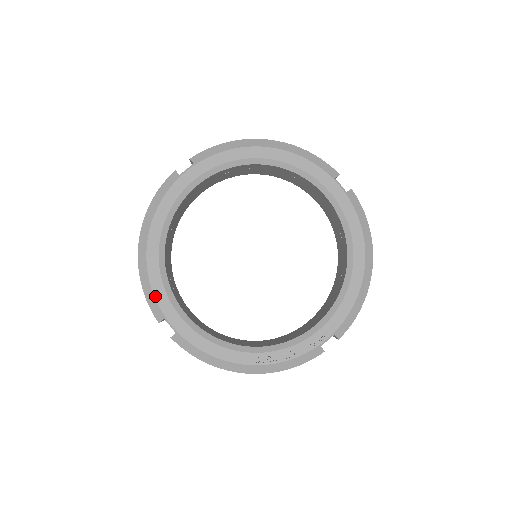
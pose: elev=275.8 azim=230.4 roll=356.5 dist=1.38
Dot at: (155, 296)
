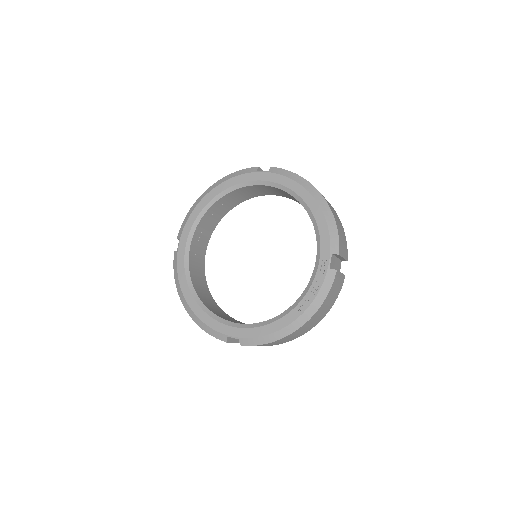
Dot at: (212, 328)
